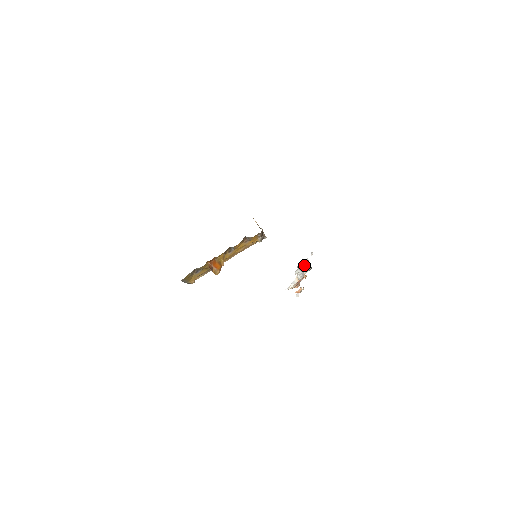
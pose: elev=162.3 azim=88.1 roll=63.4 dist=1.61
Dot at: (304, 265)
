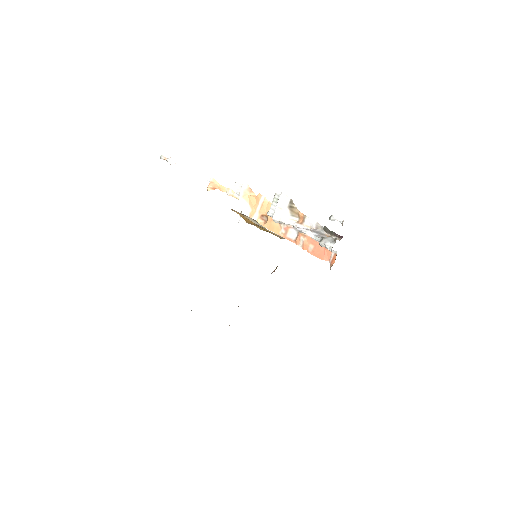
Dot at: (287, 208)
